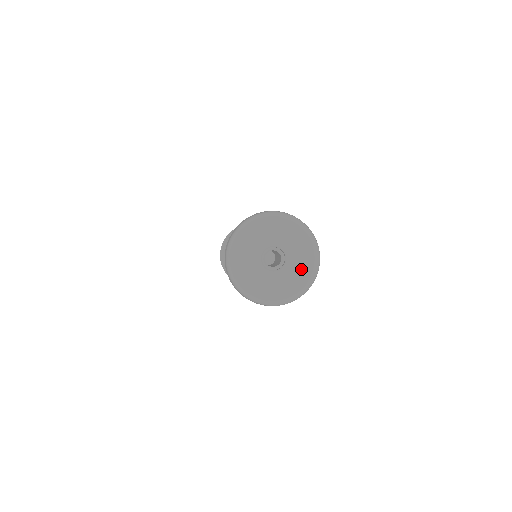
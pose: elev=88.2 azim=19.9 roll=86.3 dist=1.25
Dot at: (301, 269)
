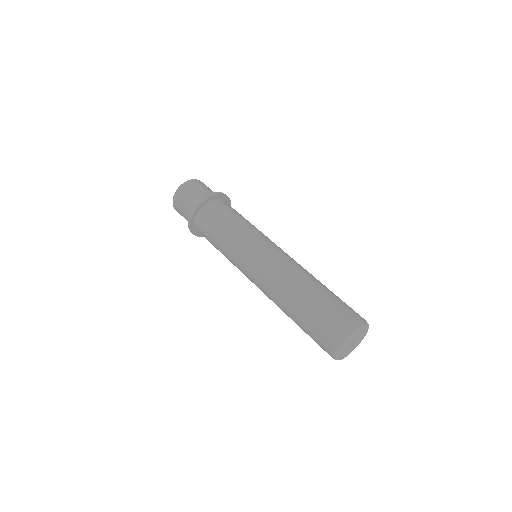
Dot at: (356, 345)
